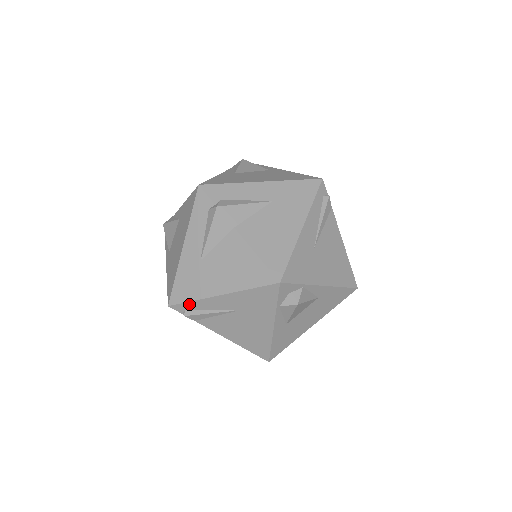
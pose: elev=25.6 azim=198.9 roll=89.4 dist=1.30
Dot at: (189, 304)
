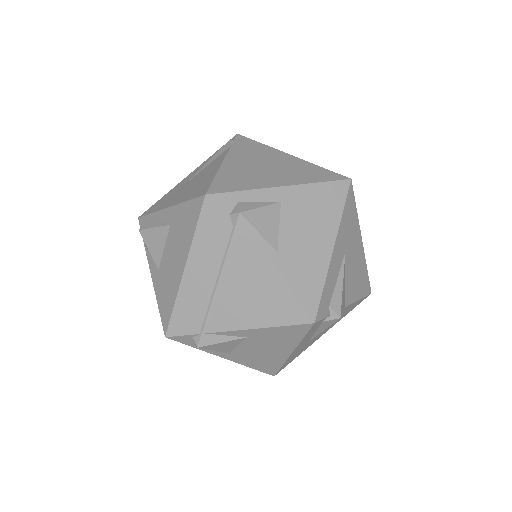
Dot at: occluded
